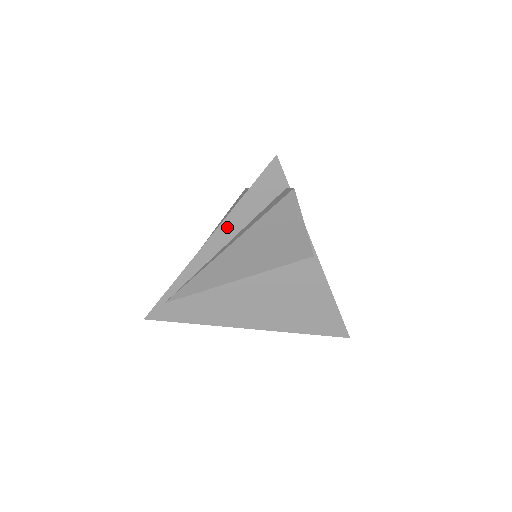
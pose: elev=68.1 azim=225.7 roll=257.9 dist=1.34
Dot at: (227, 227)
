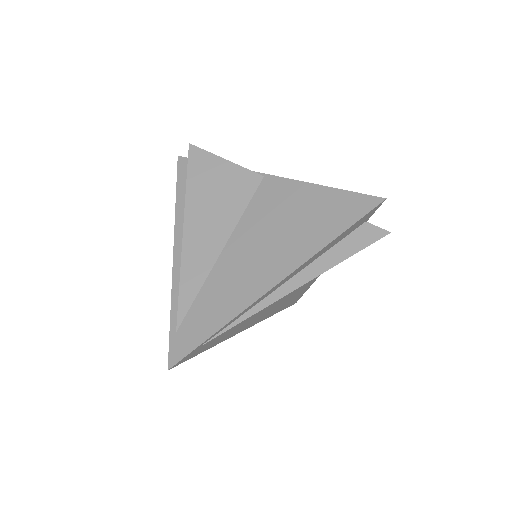
Dot at: (306, 263)
